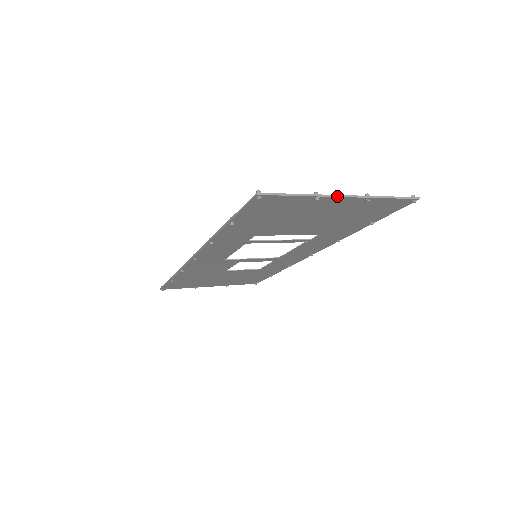
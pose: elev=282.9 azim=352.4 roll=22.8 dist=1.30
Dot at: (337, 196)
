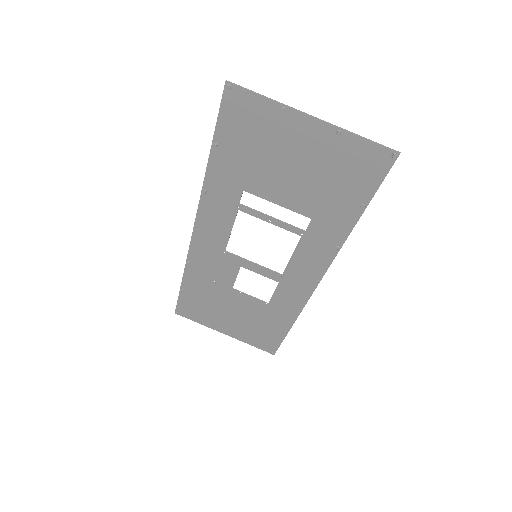
Dot at: (304, 113)
